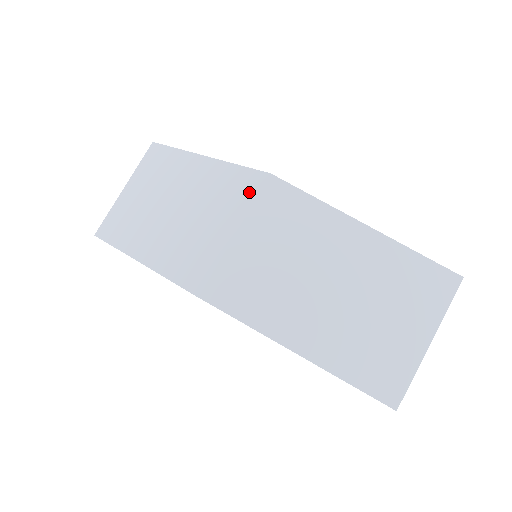
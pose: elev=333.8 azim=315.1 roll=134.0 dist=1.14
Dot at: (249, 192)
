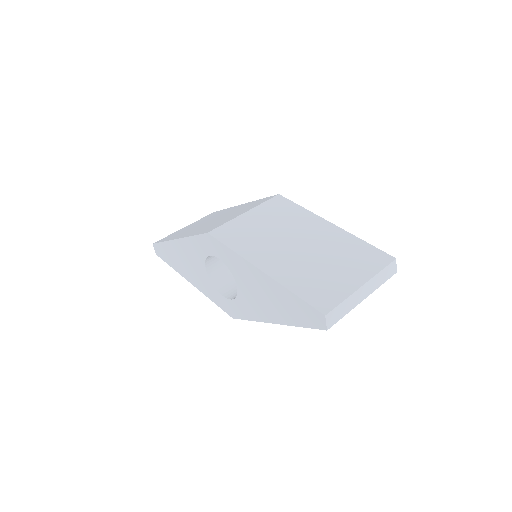
Dot at: (262, 201)
